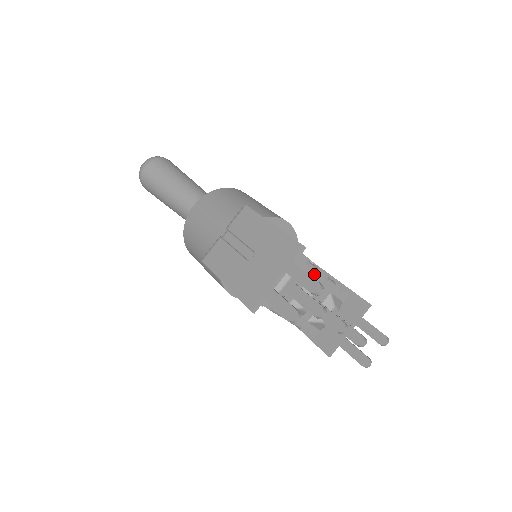
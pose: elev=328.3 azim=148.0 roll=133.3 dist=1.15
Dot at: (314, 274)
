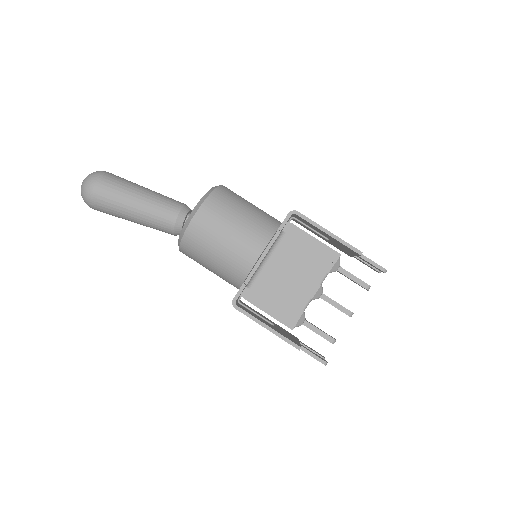
Dot at: (311, 300)
